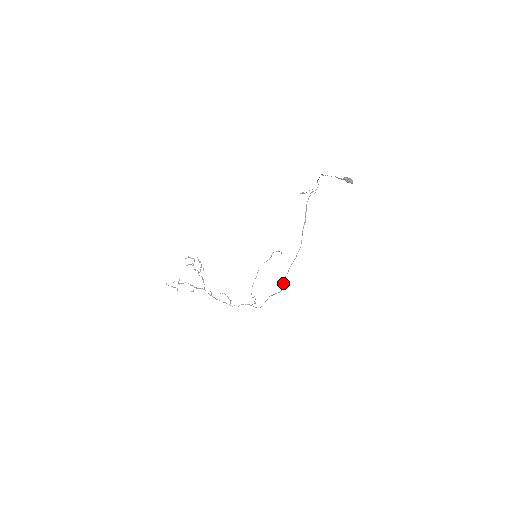
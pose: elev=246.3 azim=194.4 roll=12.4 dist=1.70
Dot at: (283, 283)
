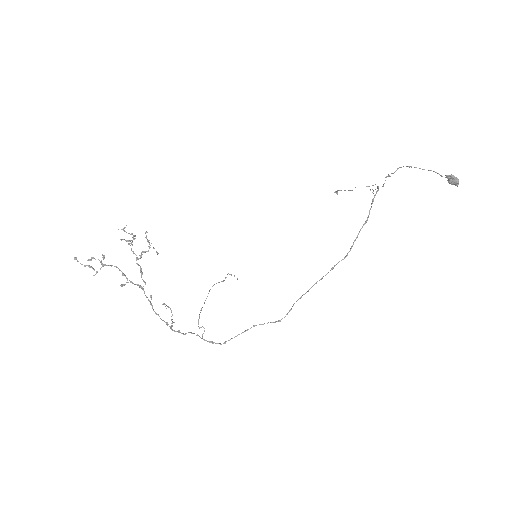
Dot at: occluded
